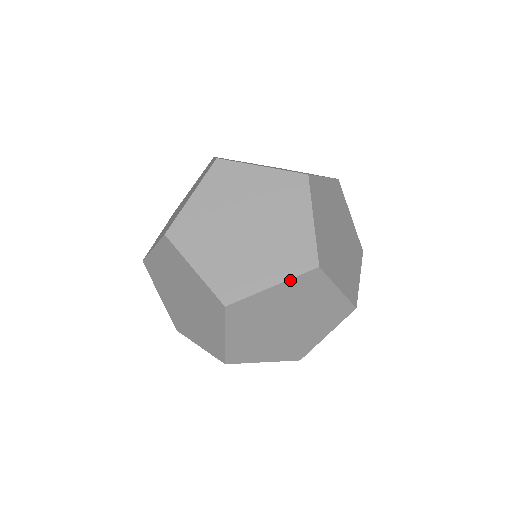
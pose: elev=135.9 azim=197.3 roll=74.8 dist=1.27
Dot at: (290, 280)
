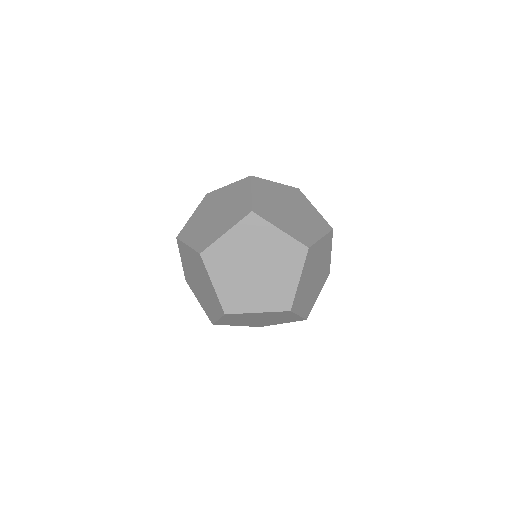
Dot at: (326, 235)
